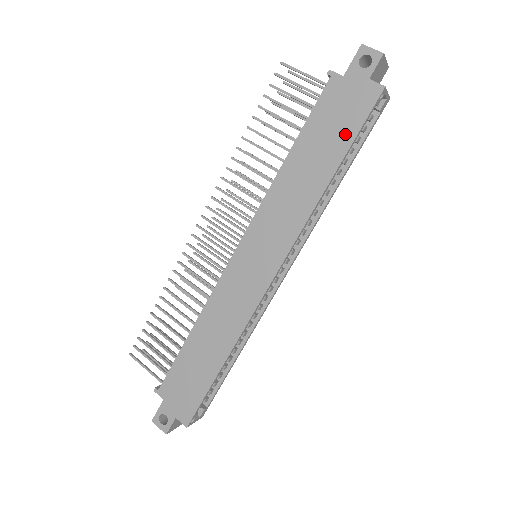
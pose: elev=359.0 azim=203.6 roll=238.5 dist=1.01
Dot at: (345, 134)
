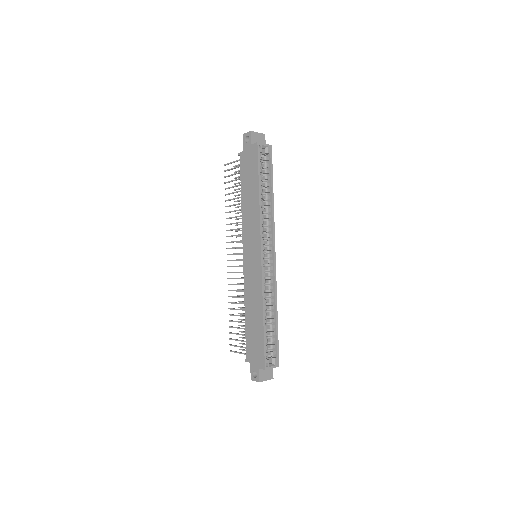
Dot at: (254, 172)
